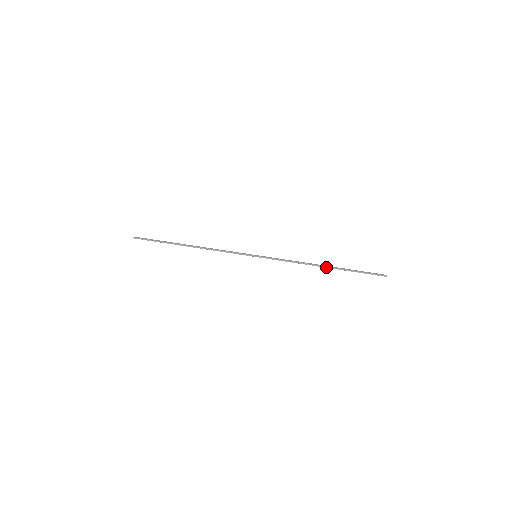
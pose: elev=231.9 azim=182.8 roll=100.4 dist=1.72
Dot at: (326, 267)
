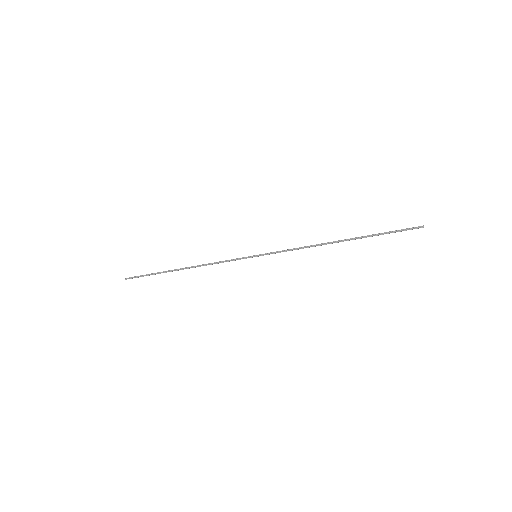
Dot at: (342, 241)
